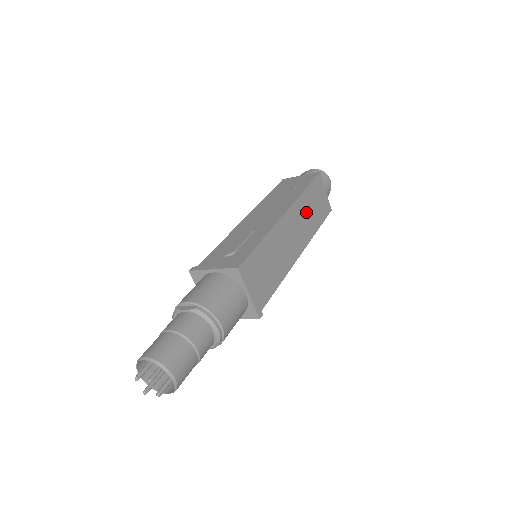
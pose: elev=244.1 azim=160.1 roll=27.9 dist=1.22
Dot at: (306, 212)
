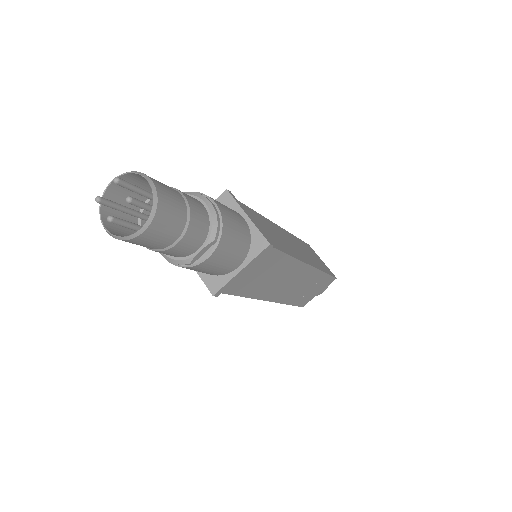
Dot at: (303, 249)
